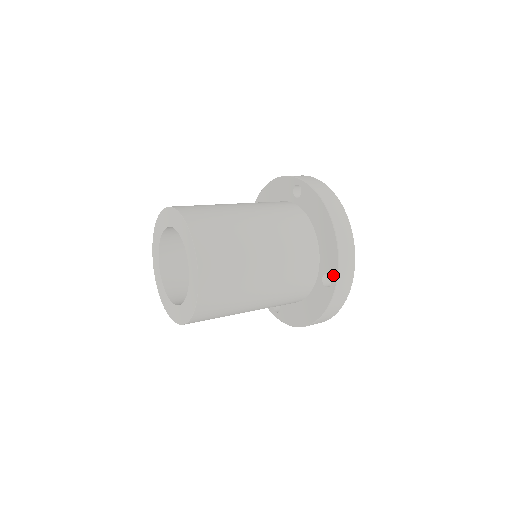
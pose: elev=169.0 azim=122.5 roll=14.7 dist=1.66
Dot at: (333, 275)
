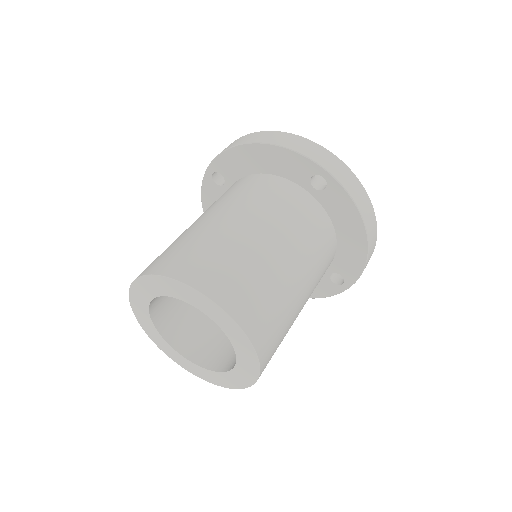
Dot at: (349, 280)
